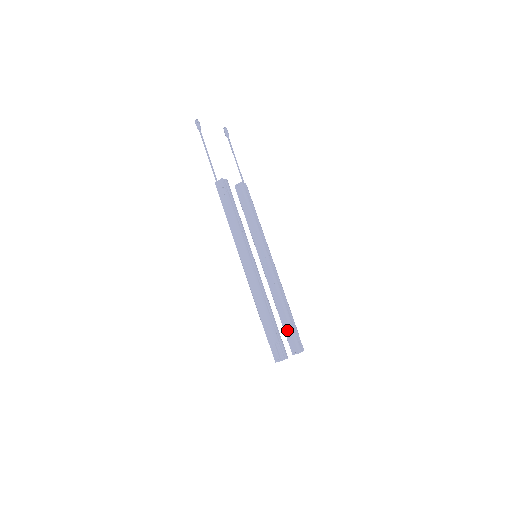
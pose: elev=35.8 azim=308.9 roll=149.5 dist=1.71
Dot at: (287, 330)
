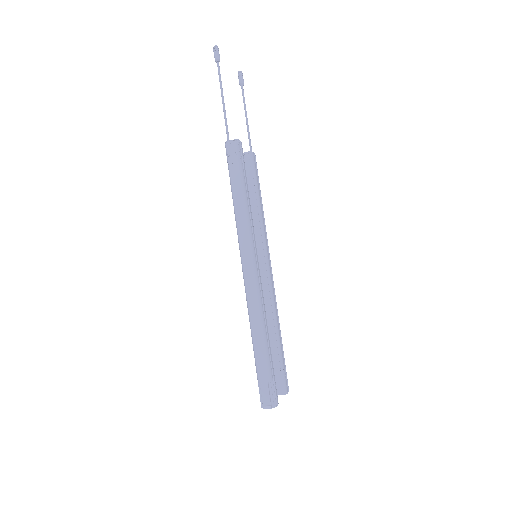
Dot at: (274, 361)
